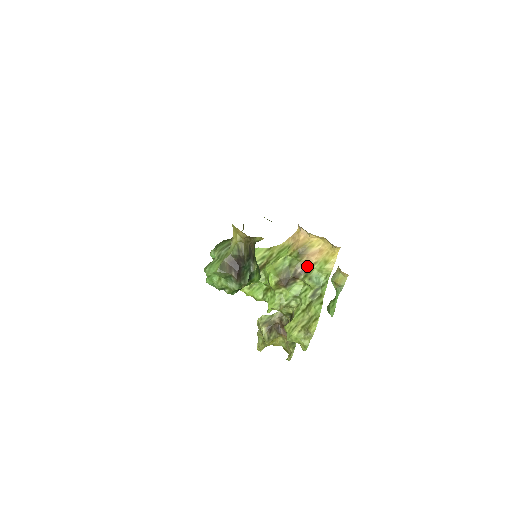
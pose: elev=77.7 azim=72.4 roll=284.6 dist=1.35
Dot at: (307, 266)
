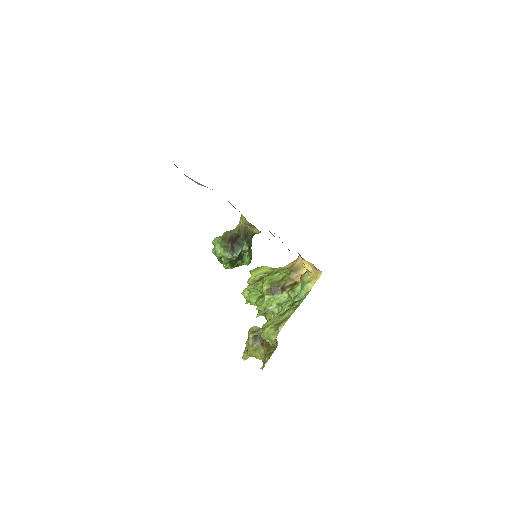
Dot at: (294, 283)
